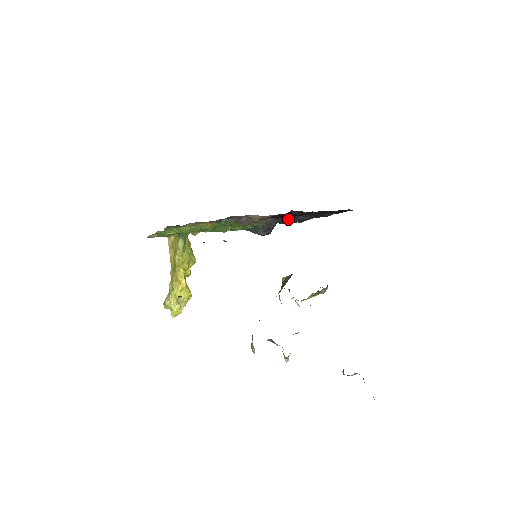
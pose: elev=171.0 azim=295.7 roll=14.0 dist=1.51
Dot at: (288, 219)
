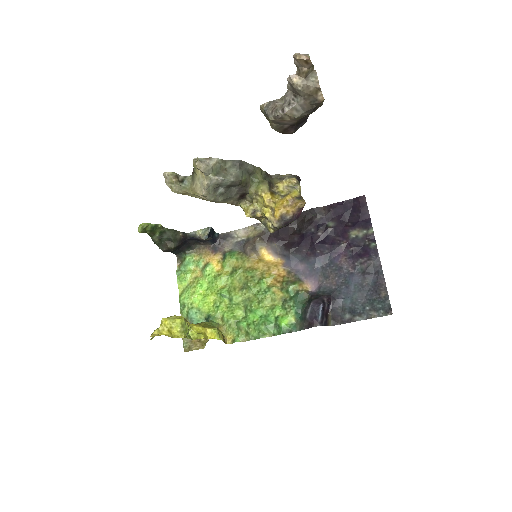
Dot at: (343, 289)
